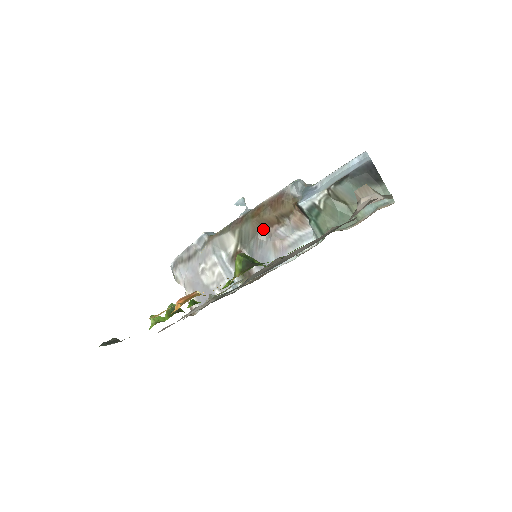
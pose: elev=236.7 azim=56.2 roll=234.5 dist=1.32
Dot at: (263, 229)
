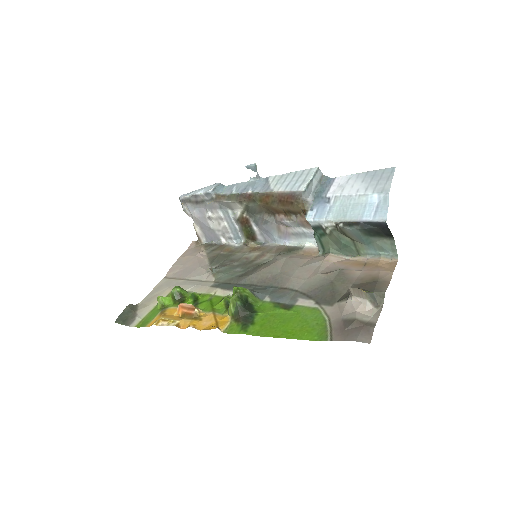
Dot at: (270, 212)
